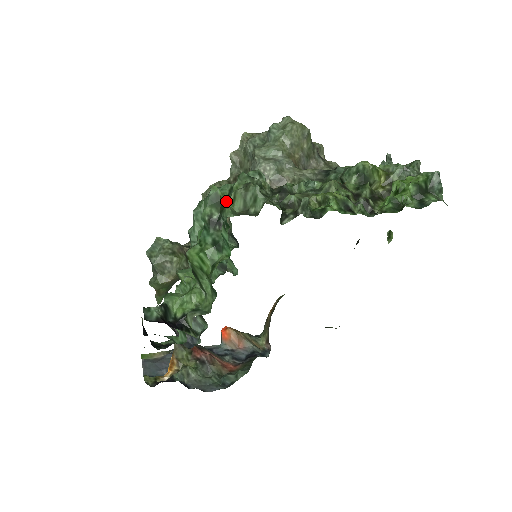
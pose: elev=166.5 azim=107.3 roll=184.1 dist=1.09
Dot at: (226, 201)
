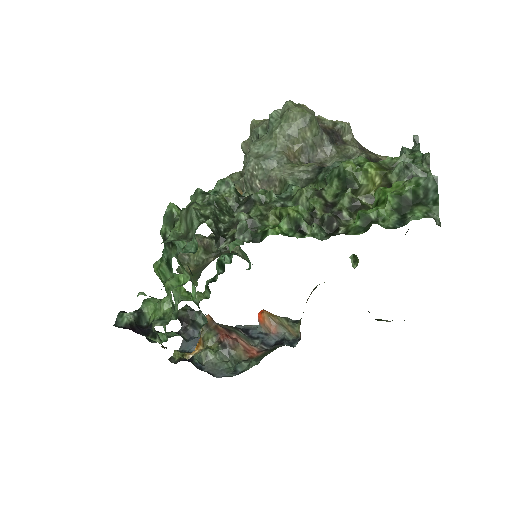
Dot at: (178, 220)
